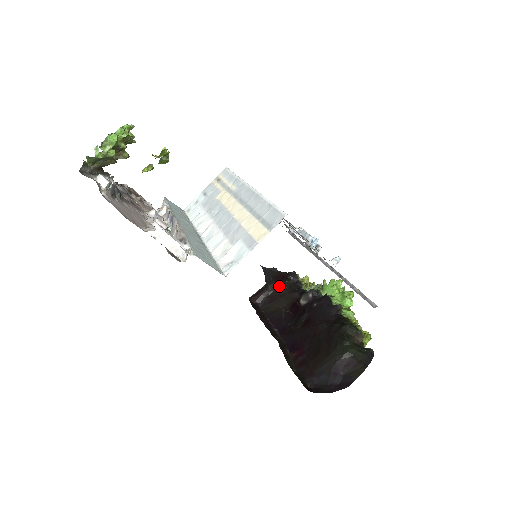
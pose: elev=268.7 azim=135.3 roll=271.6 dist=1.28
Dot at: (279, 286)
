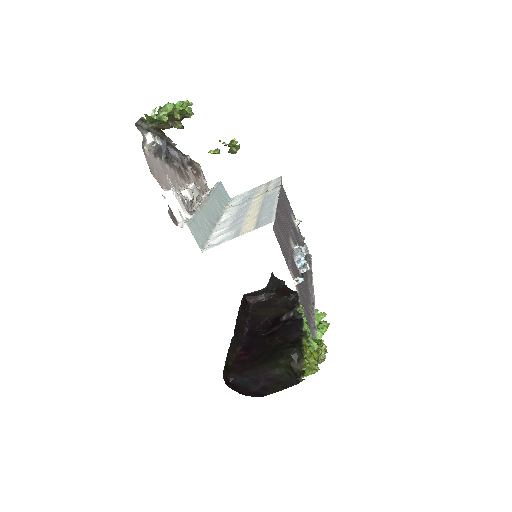
Dot at: (277, 297)
